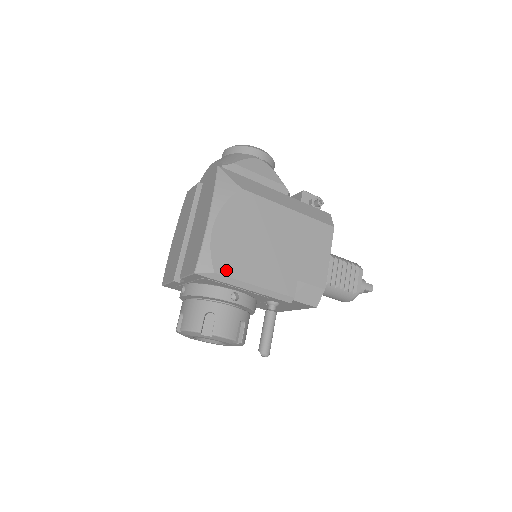
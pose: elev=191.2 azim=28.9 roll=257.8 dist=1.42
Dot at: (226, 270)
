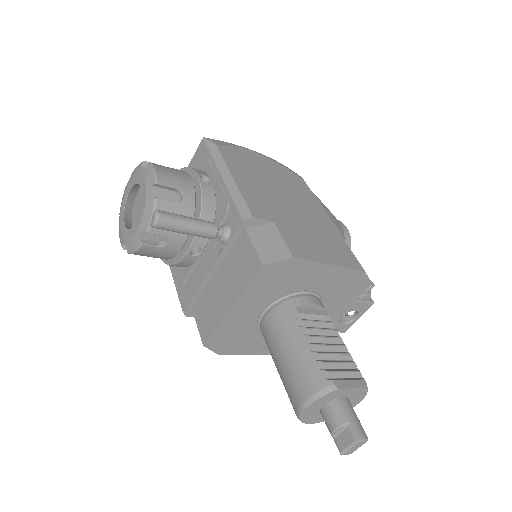
Dot at: (226, 154)
